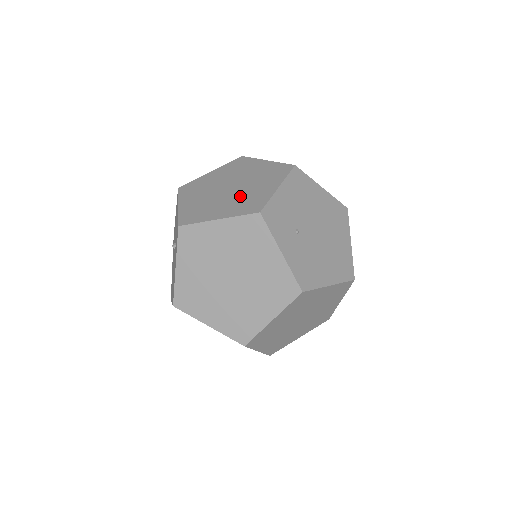
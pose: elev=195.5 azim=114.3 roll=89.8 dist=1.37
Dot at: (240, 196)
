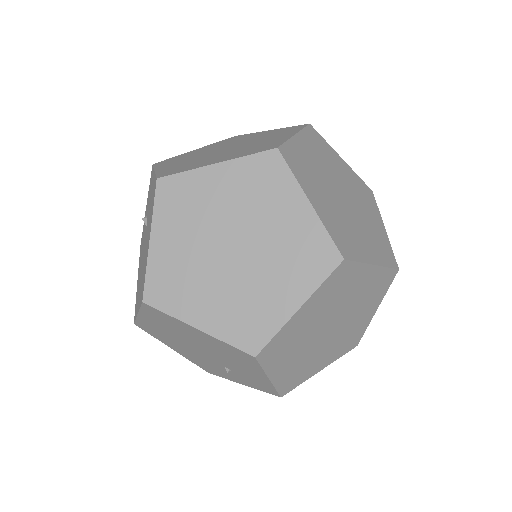
Dot at: occluded
